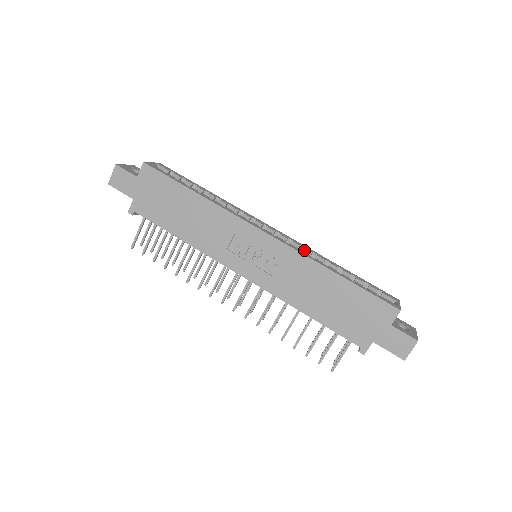
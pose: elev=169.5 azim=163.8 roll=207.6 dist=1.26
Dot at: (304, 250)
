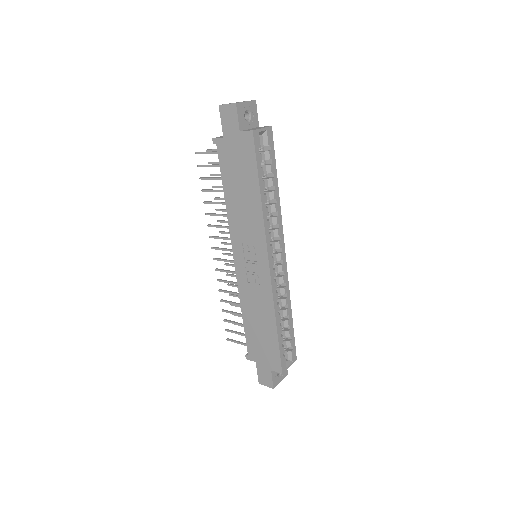
Dot at: (283, 288)
